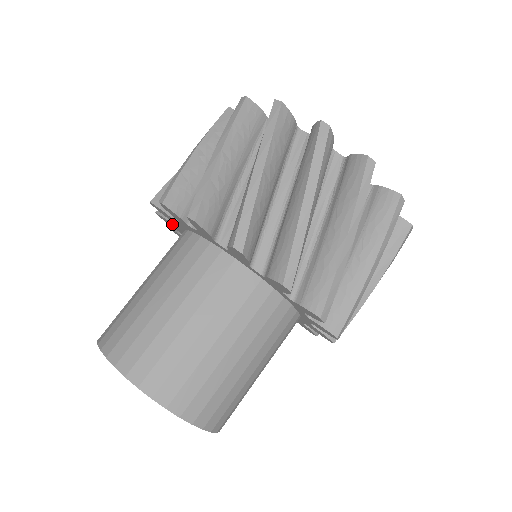
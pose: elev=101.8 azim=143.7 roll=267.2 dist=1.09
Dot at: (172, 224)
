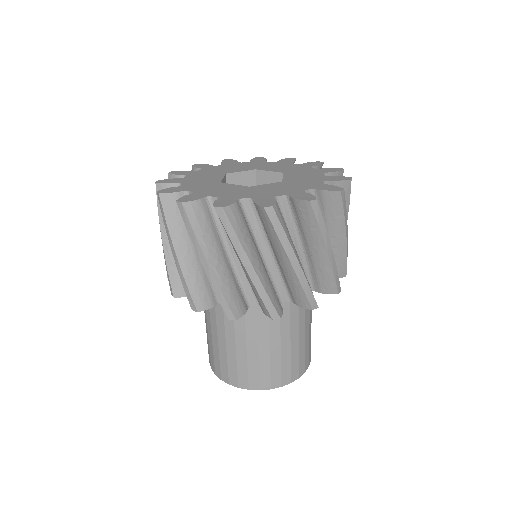
Dot at: (215, 304)
